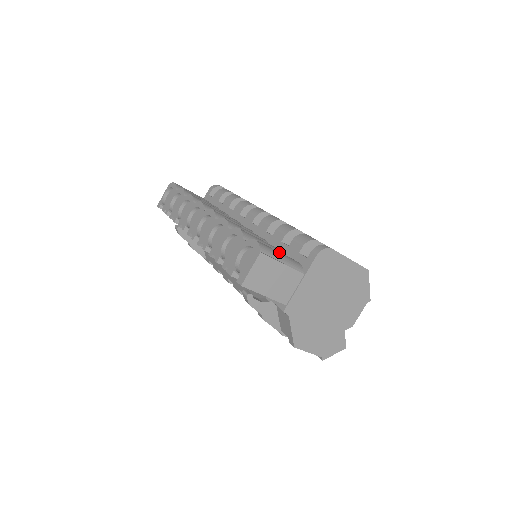
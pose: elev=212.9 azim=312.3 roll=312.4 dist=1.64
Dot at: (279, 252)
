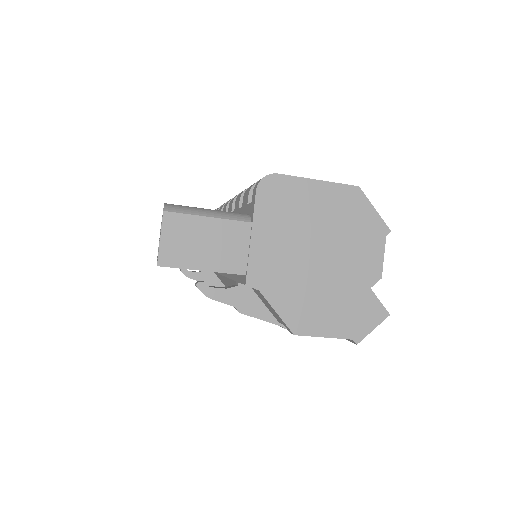
Dot at: (207, 209)
